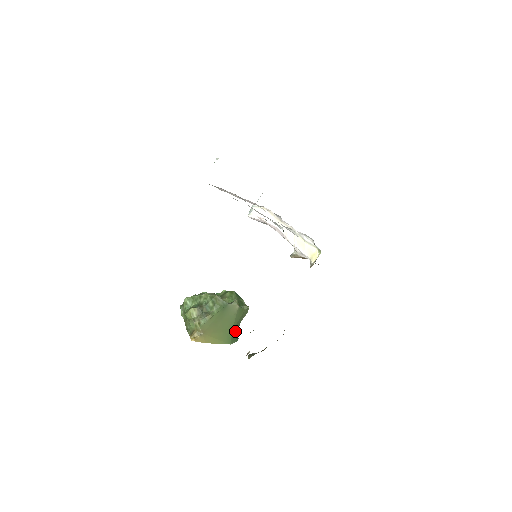
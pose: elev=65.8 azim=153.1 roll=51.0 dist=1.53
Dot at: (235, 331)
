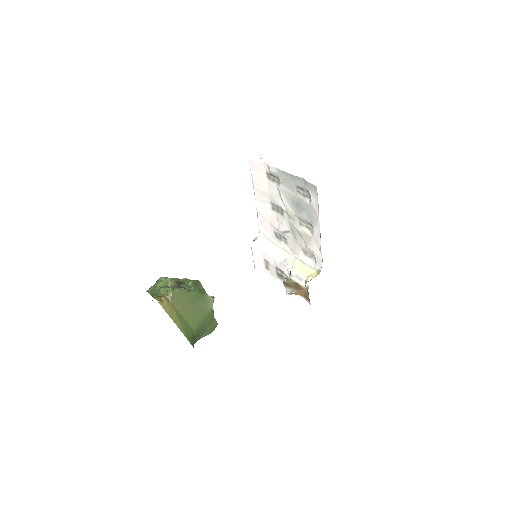
Dot at: (195, 337)
